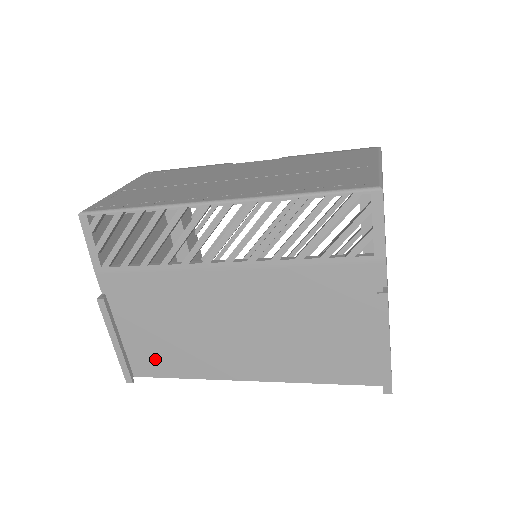
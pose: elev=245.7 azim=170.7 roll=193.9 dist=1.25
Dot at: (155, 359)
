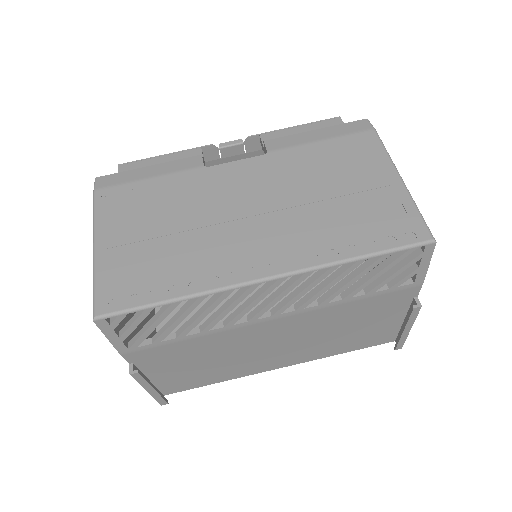
Dot at: (188, 382)
